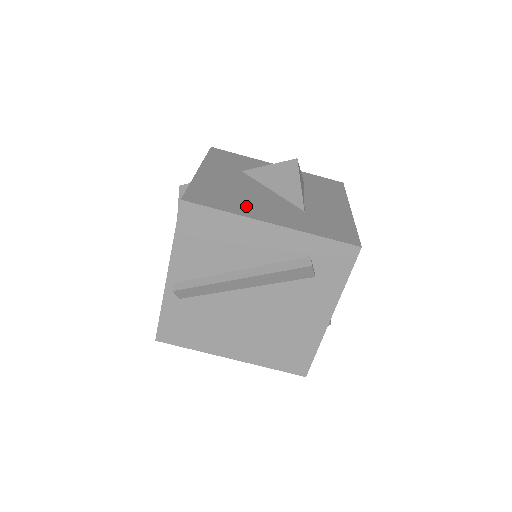
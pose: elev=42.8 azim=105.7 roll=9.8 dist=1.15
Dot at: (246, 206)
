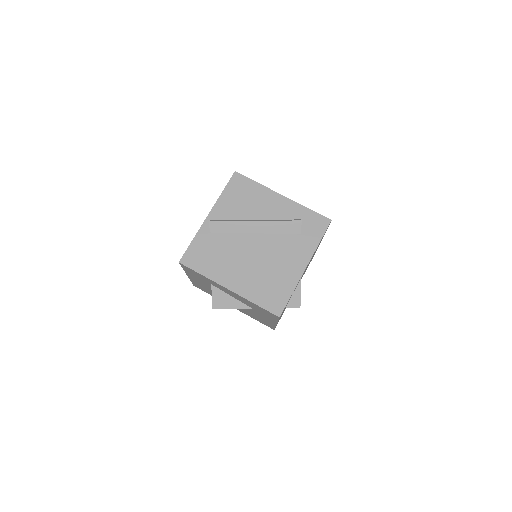
Dot at: occluded
